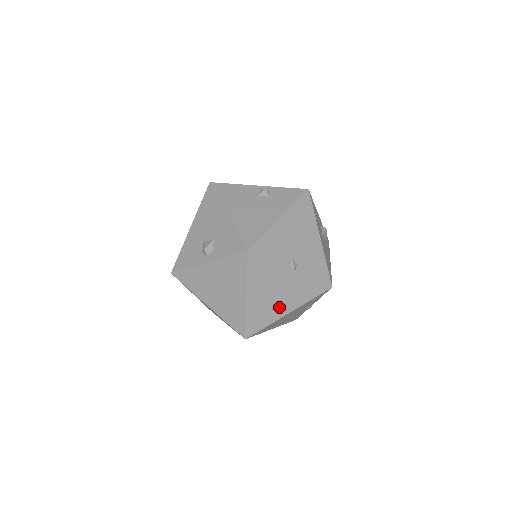
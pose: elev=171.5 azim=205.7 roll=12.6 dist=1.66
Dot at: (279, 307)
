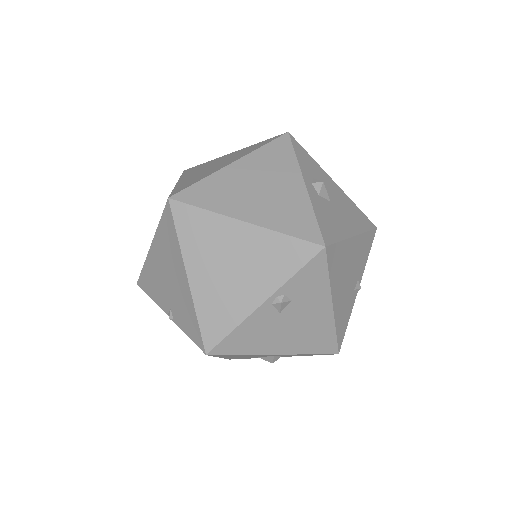
Dot at: occluded
